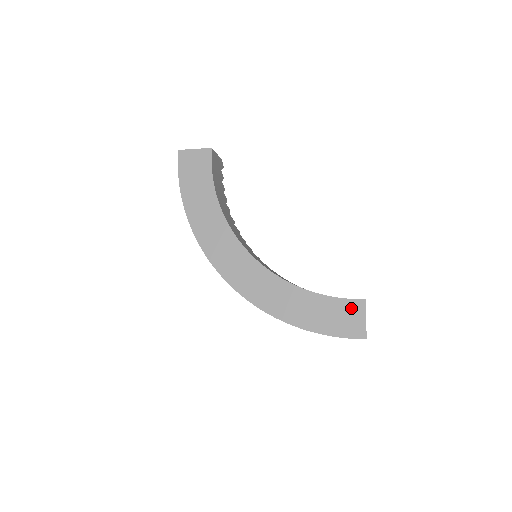
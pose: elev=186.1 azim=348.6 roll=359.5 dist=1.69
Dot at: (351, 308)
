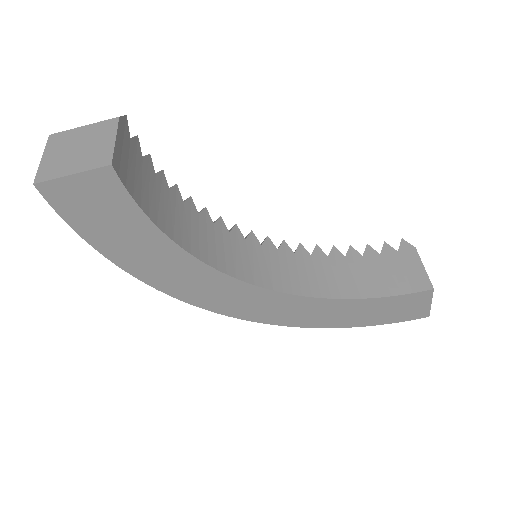
Dot at: (413, 300)
